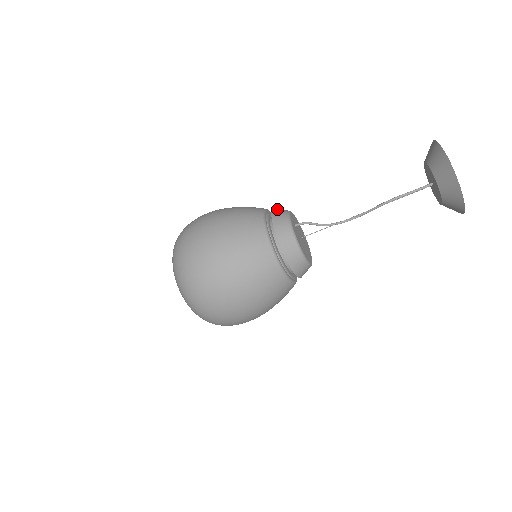
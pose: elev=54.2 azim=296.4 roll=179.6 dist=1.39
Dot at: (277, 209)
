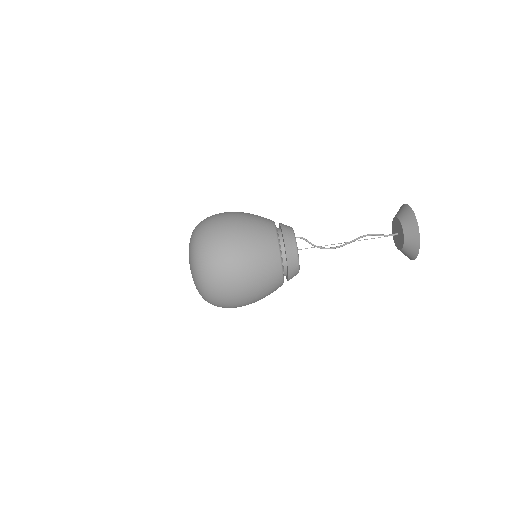
Dot at: occluded
